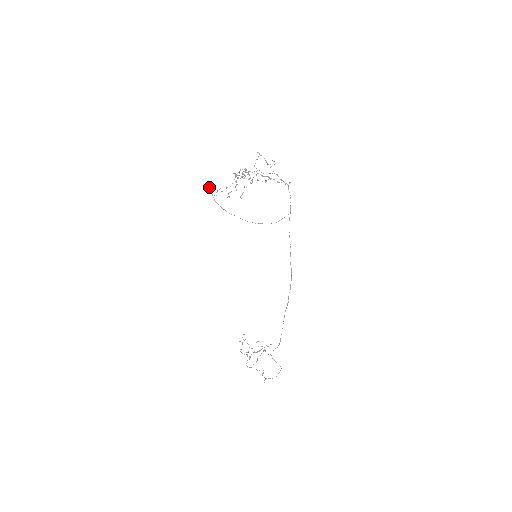
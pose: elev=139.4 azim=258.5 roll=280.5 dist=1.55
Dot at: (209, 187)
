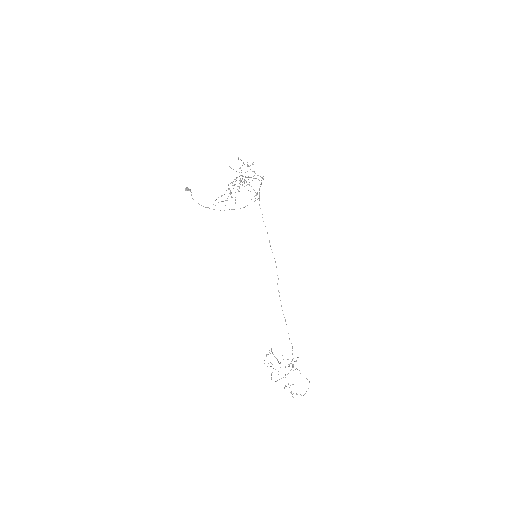
Dot at: (188, 188)
